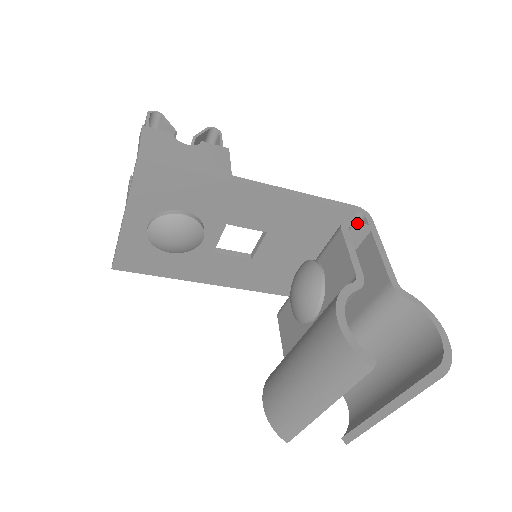
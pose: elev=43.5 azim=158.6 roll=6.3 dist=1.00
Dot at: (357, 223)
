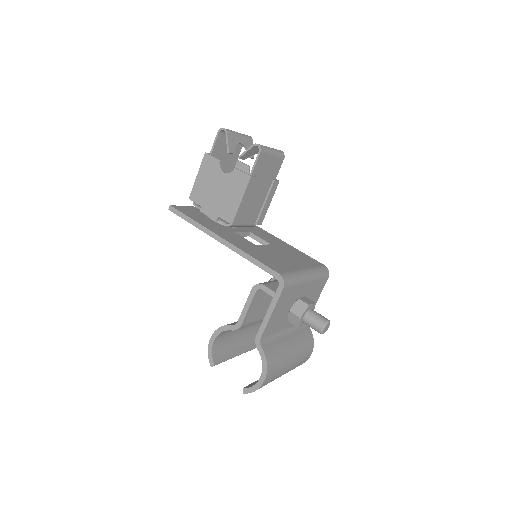
Dot at: (267, 288)
